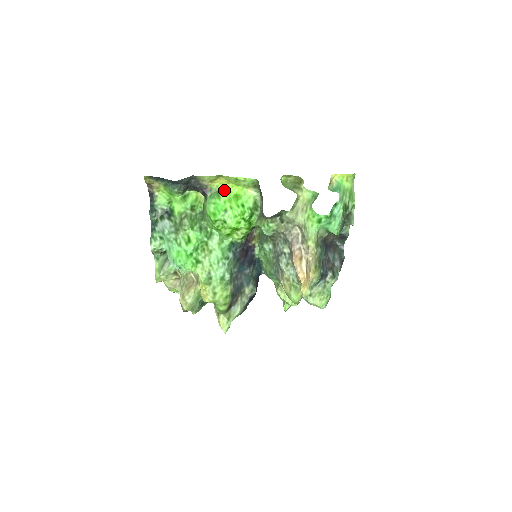
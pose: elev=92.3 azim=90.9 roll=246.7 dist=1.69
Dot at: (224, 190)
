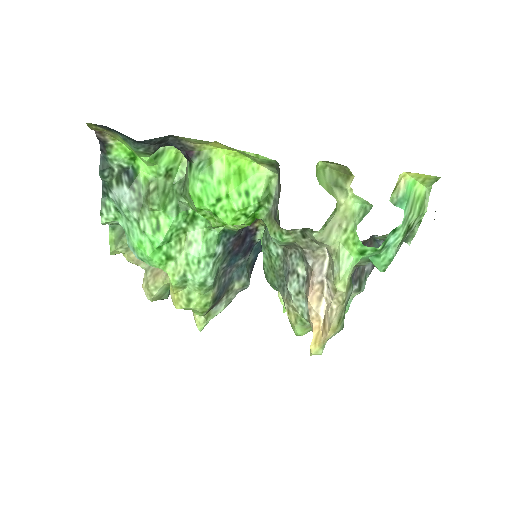
Dot at: (221, 159)
